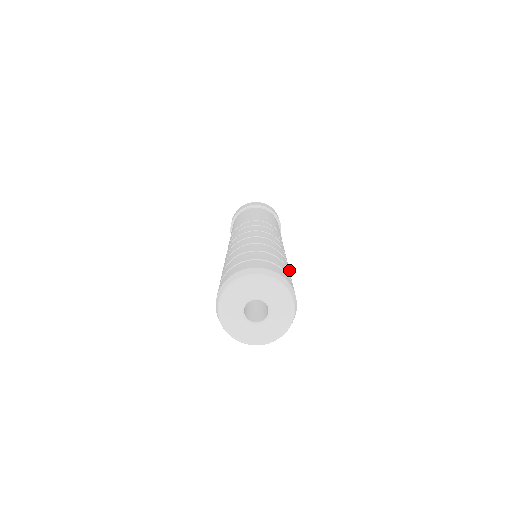
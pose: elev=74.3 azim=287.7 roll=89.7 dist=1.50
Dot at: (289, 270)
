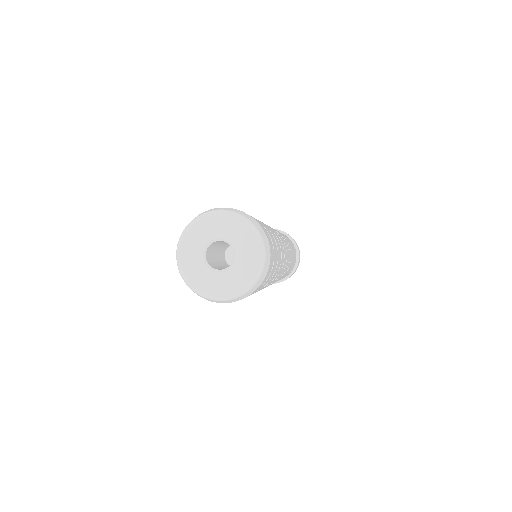
Dot at: occluded
